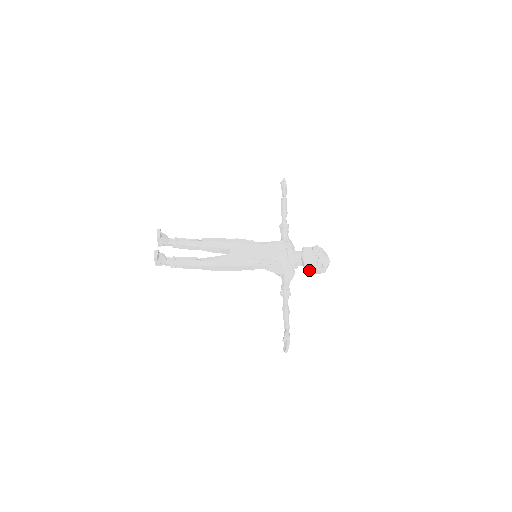
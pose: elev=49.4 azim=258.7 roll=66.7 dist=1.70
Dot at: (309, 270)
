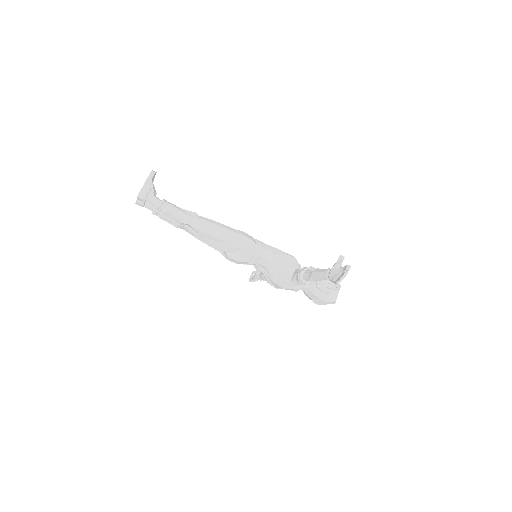
Dot at: (319, 287)
